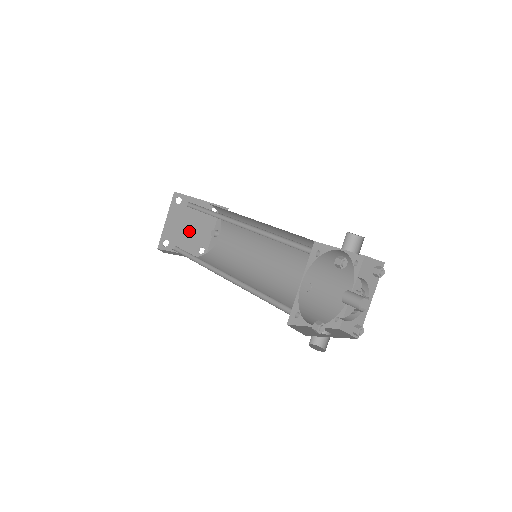
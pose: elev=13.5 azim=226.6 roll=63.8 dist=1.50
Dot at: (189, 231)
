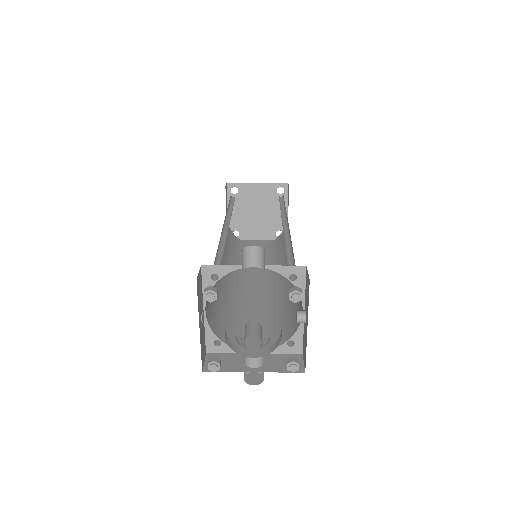
Dot at: (258, 217)
